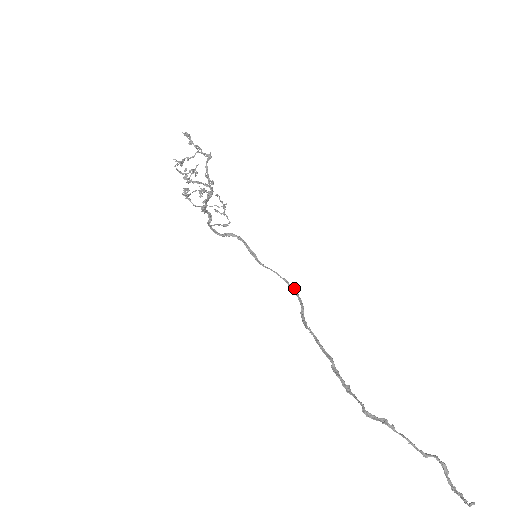
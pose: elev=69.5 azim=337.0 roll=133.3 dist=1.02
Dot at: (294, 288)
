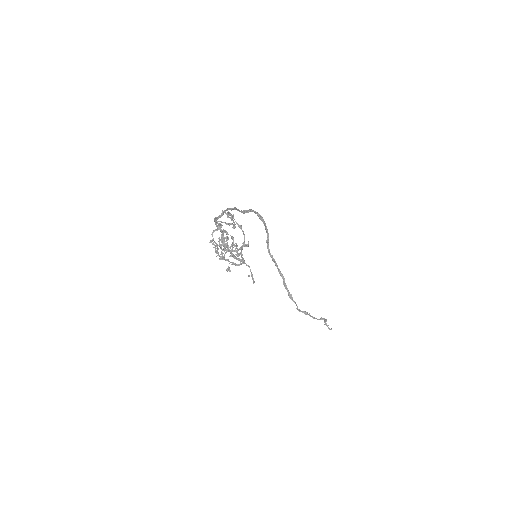
Dot at: (263, 219)
